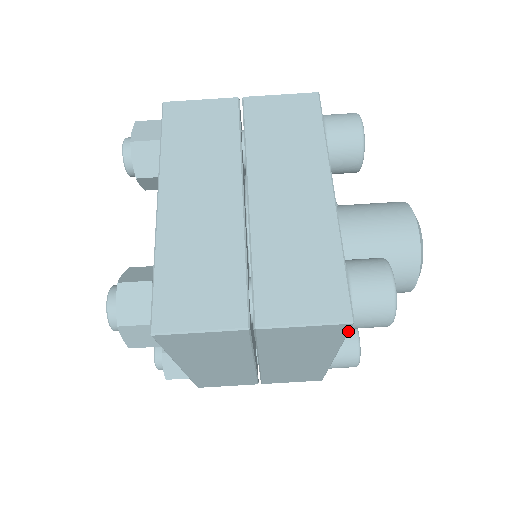
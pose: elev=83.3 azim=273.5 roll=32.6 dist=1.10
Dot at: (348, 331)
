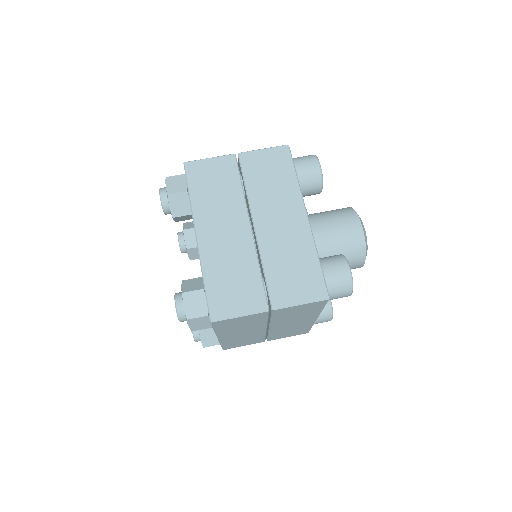
Dot at: (291, 157)
